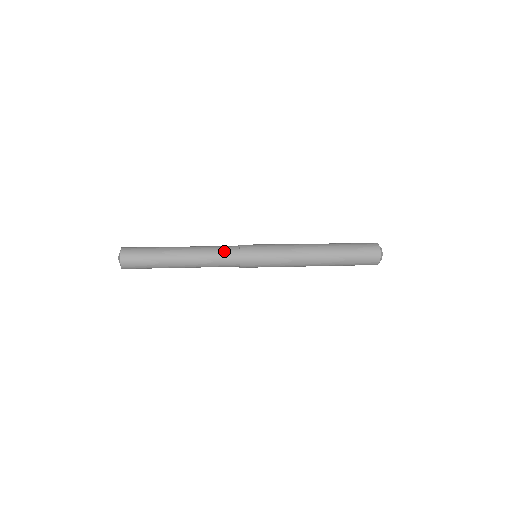
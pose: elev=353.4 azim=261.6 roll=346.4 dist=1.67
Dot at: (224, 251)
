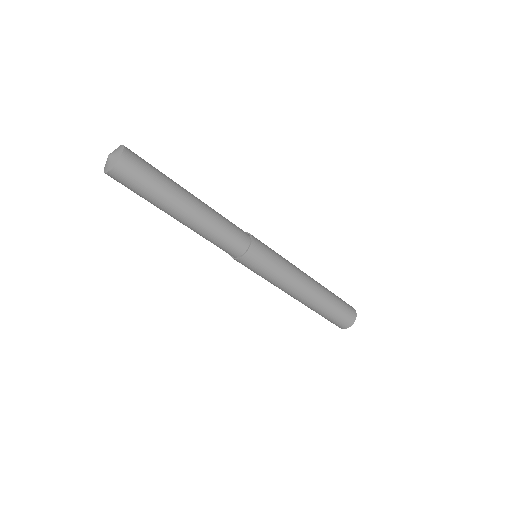
Dot at: (236, 233)
